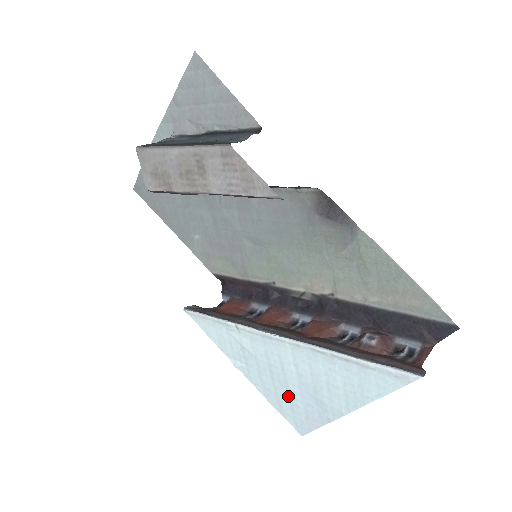
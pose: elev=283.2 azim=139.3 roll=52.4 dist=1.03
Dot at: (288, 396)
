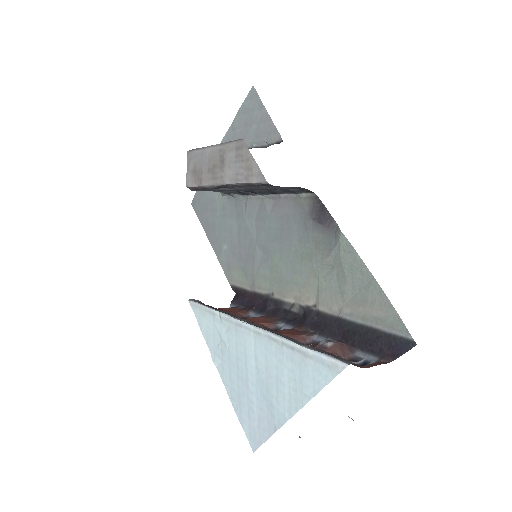
Dot at: (247, 397)
